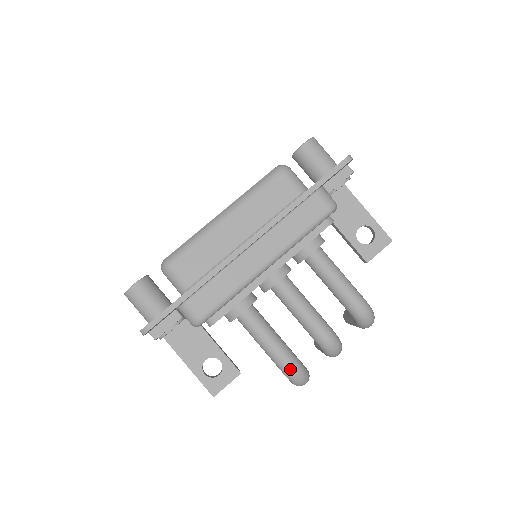
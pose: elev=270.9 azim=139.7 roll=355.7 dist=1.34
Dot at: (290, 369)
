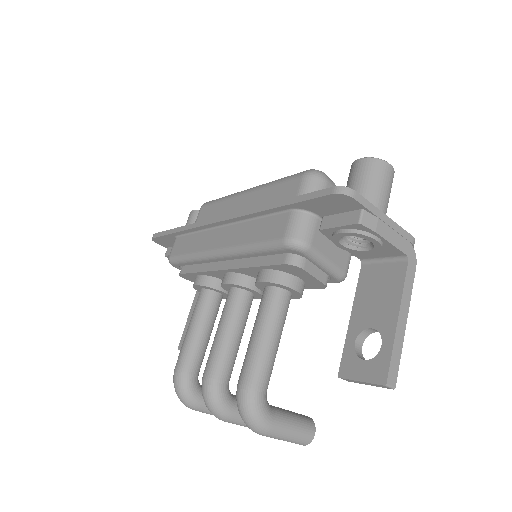
Dot at: (175, 368)
